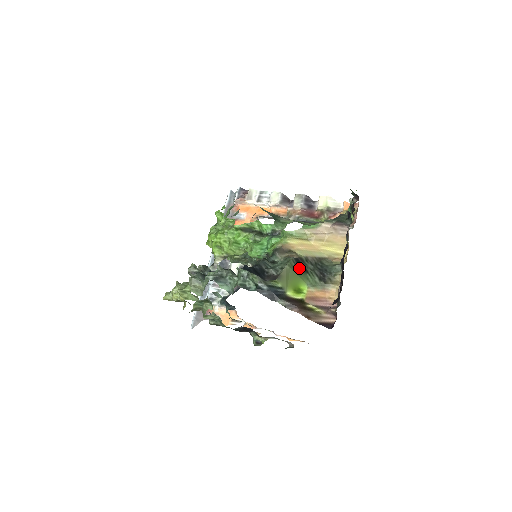
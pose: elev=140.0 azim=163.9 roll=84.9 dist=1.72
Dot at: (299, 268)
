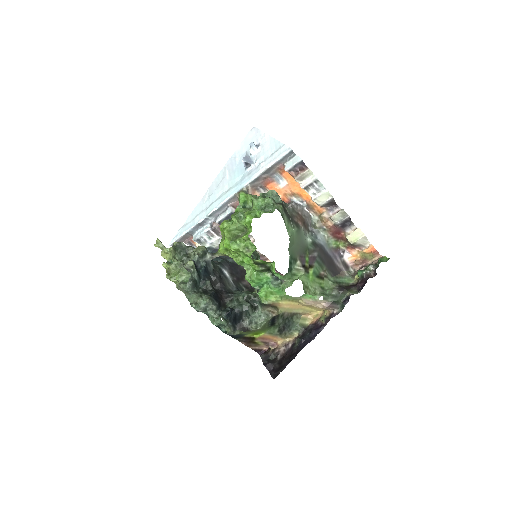
Dot at: (270, 324)
